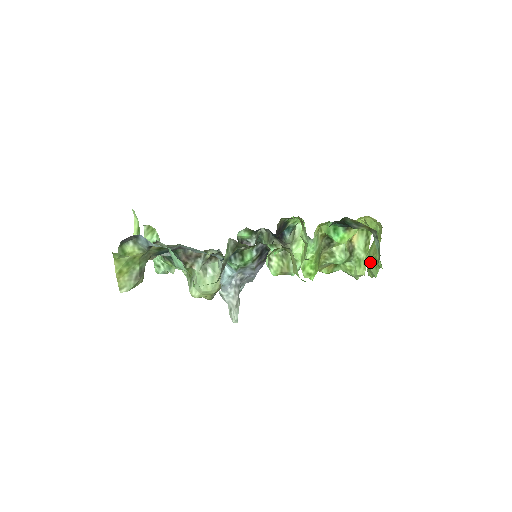
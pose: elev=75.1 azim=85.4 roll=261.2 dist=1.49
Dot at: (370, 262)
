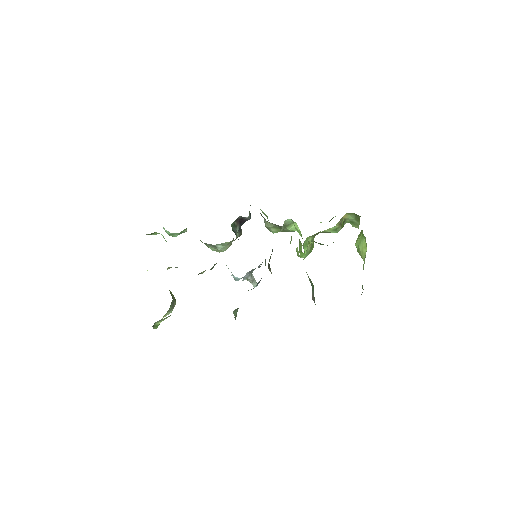
Dot at: occluded
